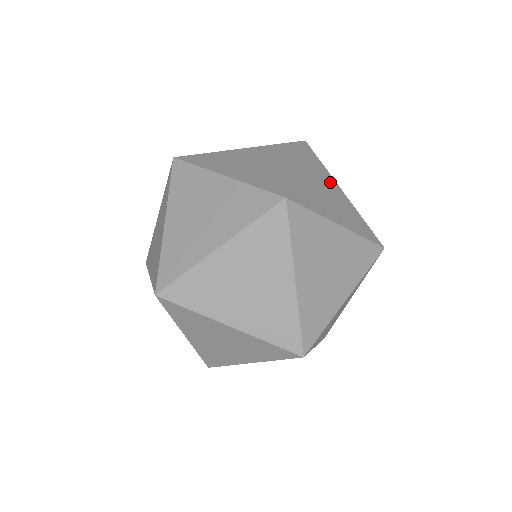
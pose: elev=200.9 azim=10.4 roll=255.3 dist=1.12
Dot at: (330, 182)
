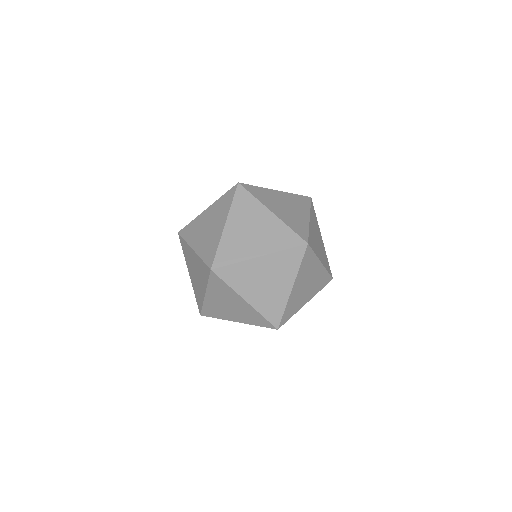
Dot at: (286, 277)
